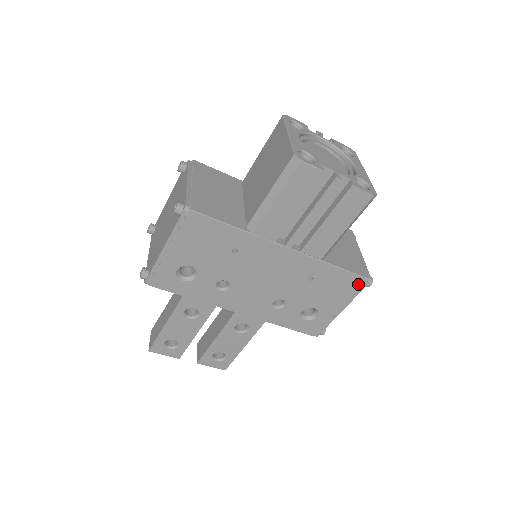
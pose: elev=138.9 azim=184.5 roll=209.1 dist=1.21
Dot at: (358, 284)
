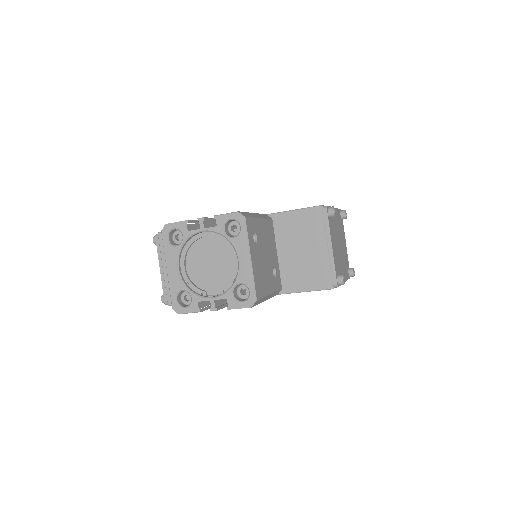
Dot at: occluded
